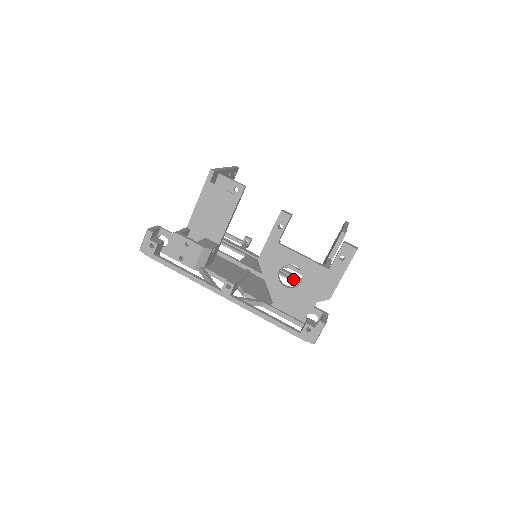
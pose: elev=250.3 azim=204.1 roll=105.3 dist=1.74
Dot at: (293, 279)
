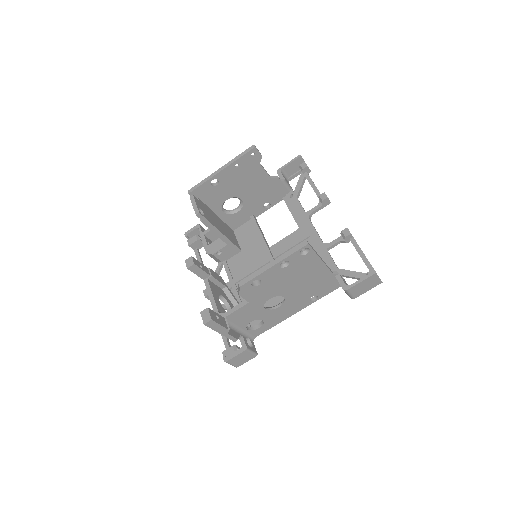
Dot at: occluded
